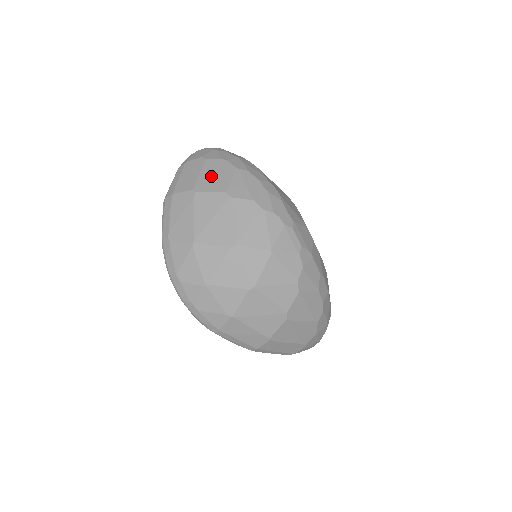
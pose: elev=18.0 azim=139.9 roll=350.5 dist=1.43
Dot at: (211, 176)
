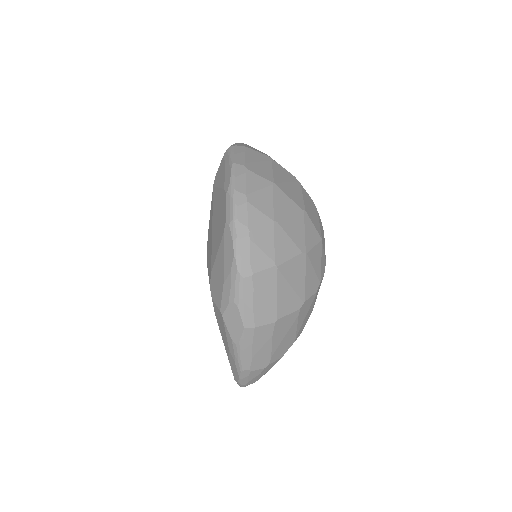
Dot at: occluded
